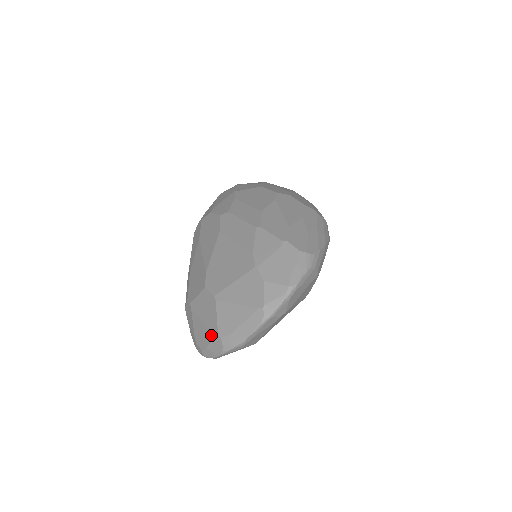
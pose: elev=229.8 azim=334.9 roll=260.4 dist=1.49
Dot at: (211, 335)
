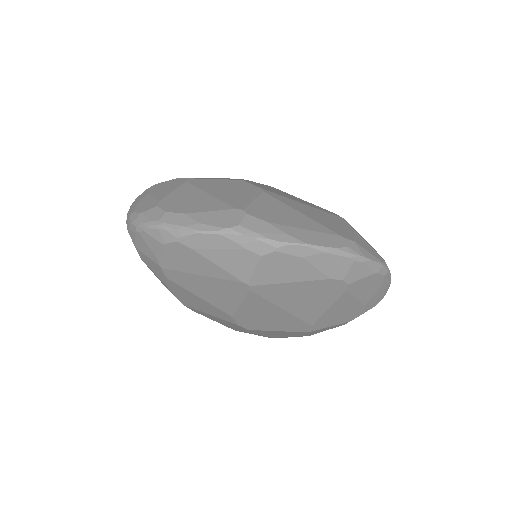
Dot at: (221, 206)
